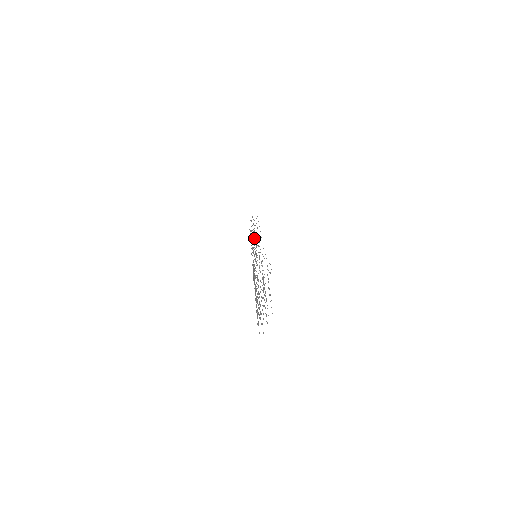
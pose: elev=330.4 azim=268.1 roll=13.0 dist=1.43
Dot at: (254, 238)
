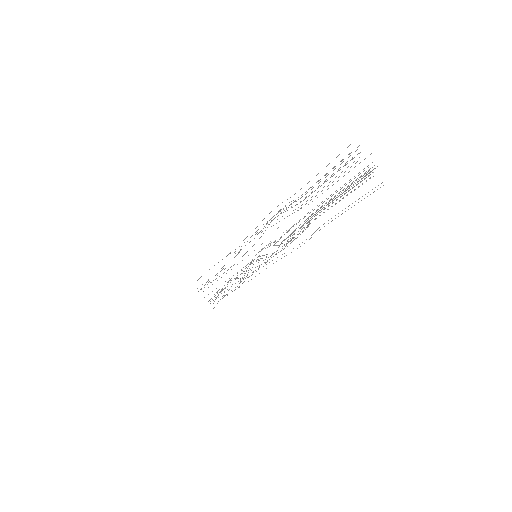
Dot at: (224, 288)
